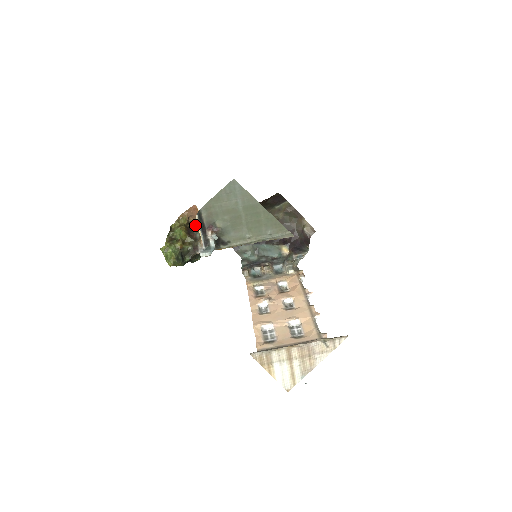
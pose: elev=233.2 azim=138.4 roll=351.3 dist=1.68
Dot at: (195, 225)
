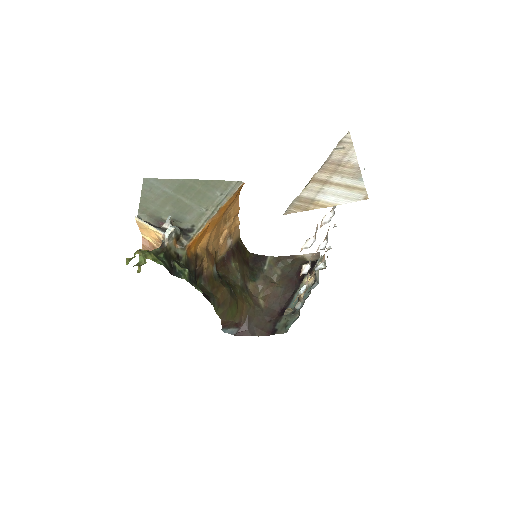
Dot at: occluded
